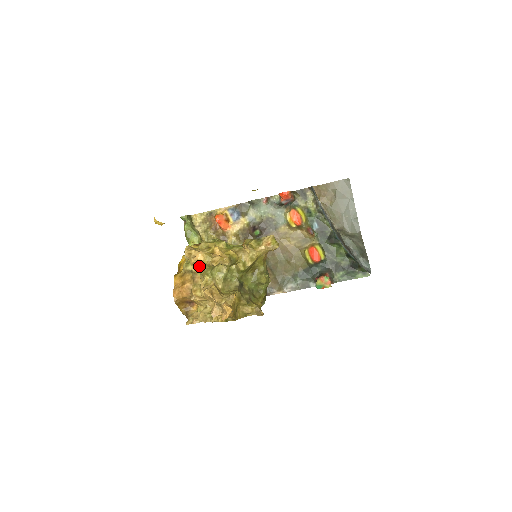
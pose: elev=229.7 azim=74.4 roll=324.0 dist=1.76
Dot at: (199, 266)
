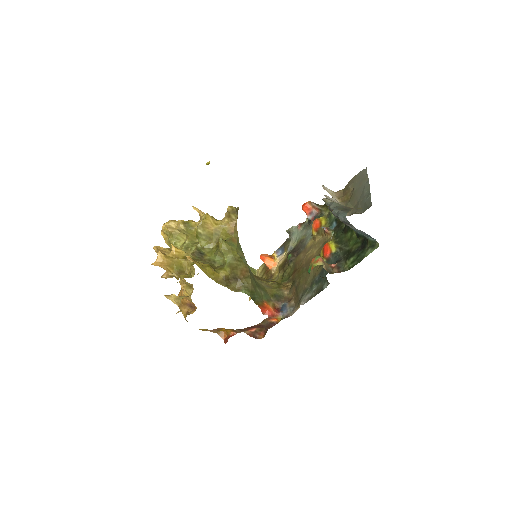
Dot at: (168, 239)
